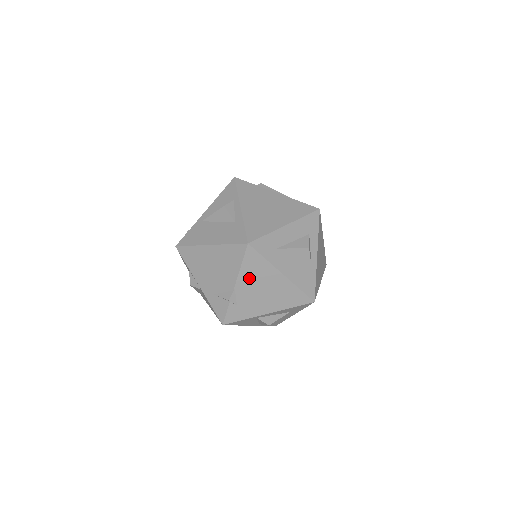
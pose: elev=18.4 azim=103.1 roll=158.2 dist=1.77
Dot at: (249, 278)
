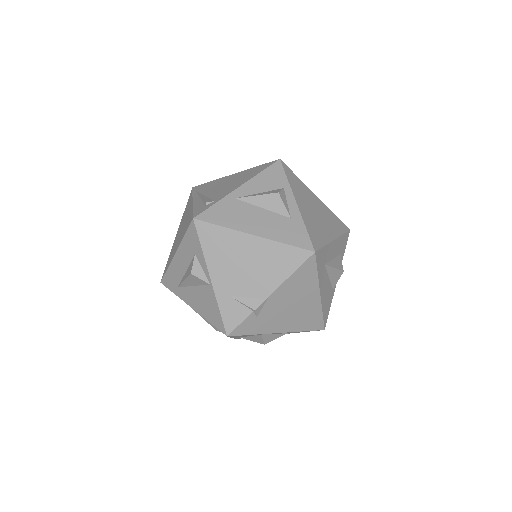
Dot at: (289, 290)
